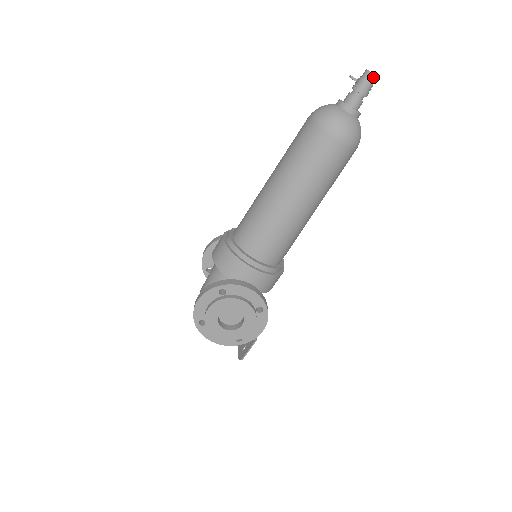
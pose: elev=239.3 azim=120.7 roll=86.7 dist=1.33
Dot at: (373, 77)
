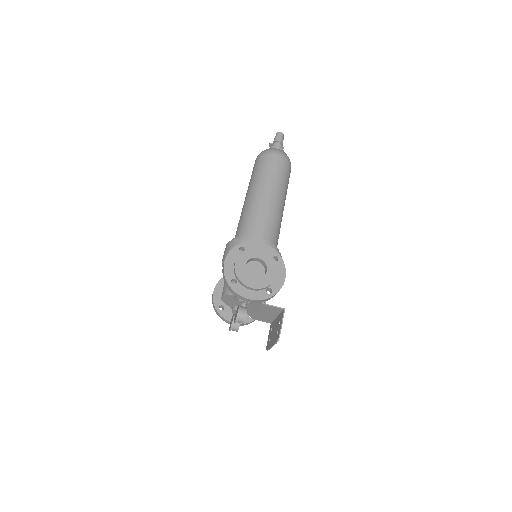
Dot at: (281, 134)
